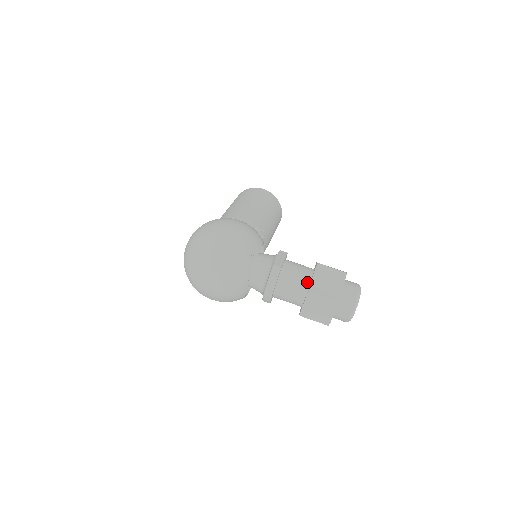
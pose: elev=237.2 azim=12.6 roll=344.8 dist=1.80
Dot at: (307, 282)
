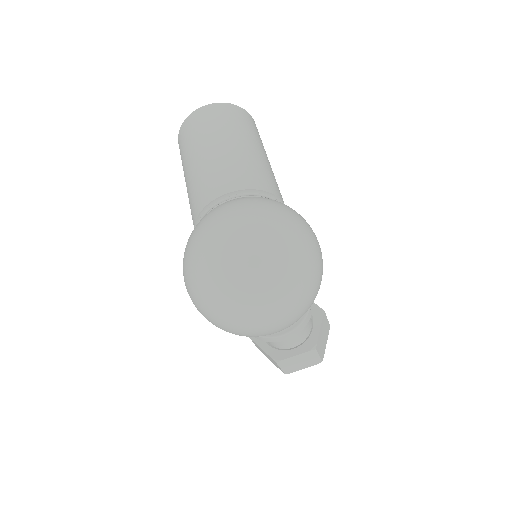
Dot at: (309, 331)
